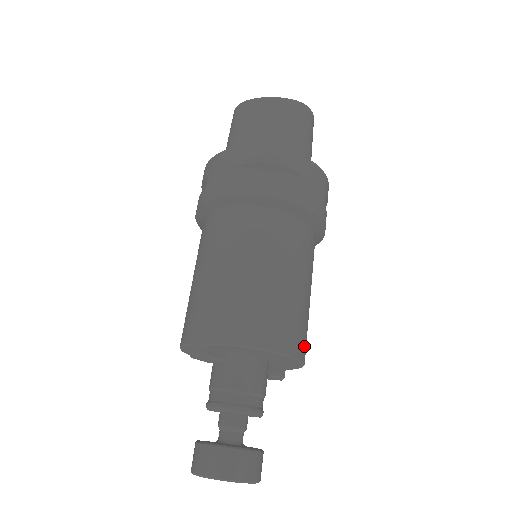
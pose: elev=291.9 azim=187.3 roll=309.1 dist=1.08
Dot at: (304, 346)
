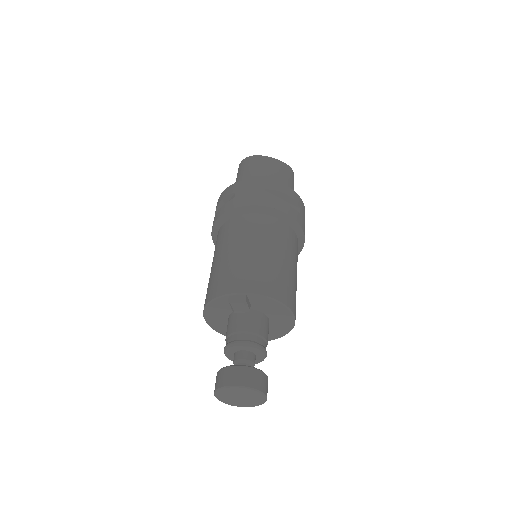
Dot at: occluded
